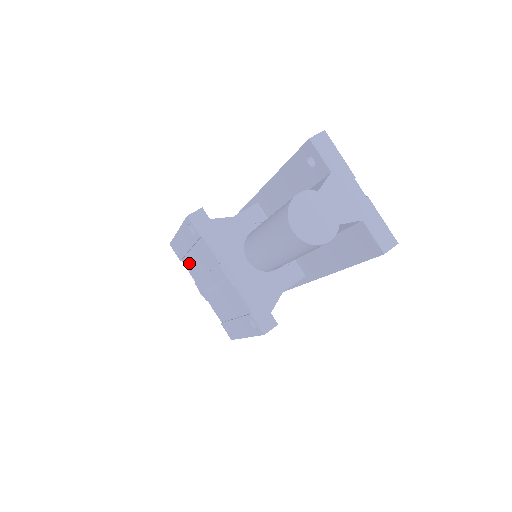
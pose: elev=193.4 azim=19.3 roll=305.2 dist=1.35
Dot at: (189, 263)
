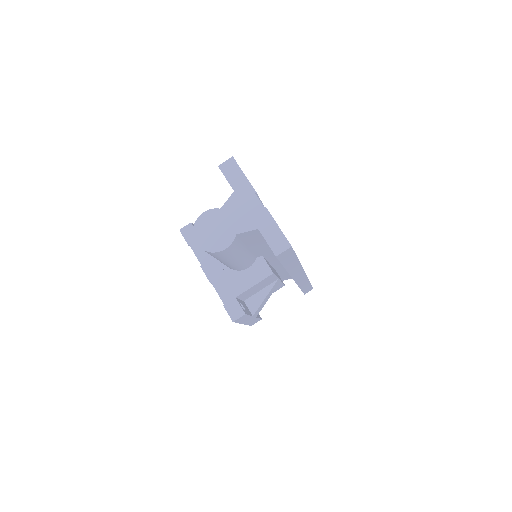
Dot at: occluded
